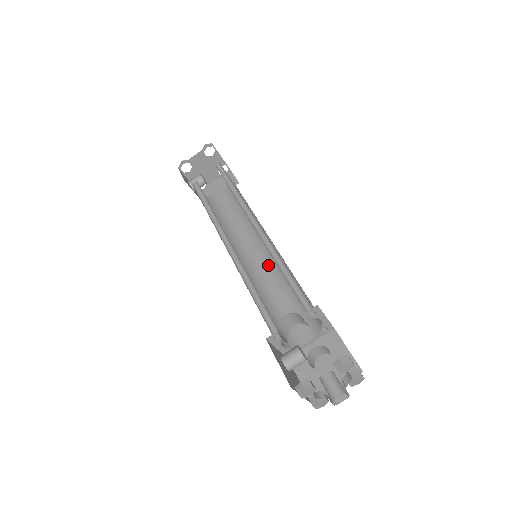
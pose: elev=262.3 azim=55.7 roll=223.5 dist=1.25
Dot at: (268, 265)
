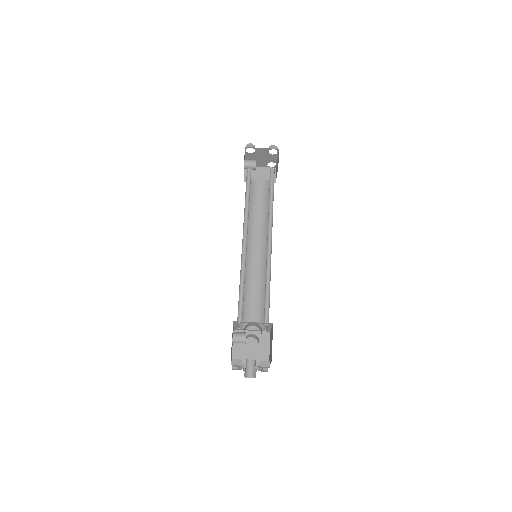
Dot at: (258, 263)
